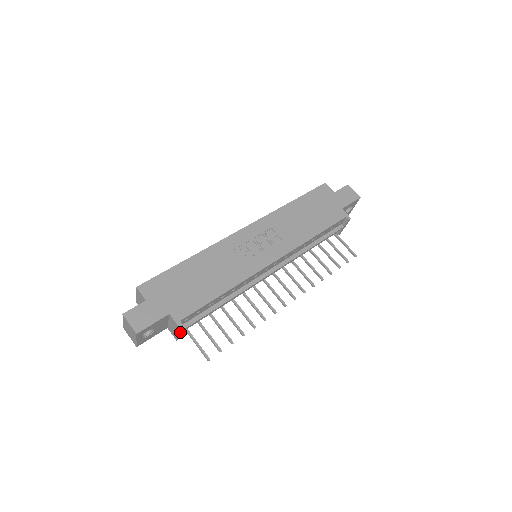
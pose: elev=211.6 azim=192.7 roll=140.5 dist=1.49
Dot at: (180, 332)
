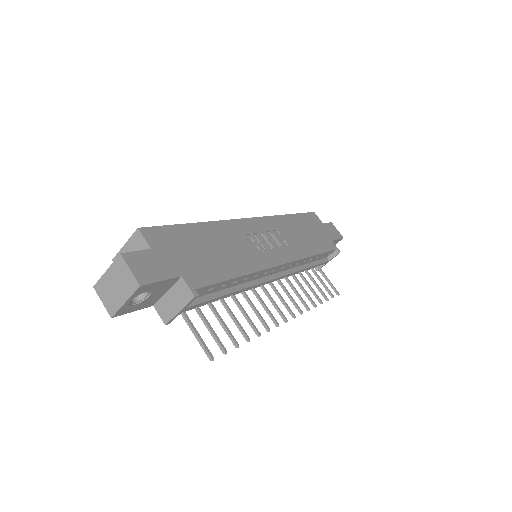
Dot at: (182, 310)
